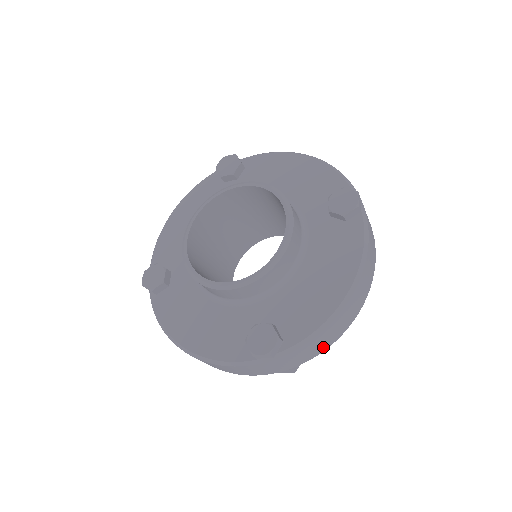
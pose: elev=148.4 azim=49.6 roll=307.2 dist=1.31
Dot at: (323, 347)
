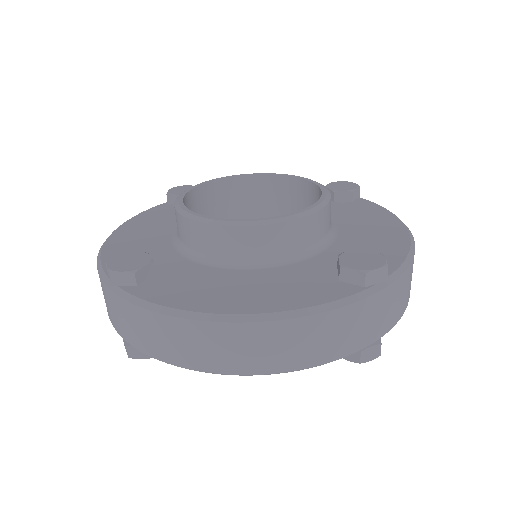
Dot at: (406, 300)
